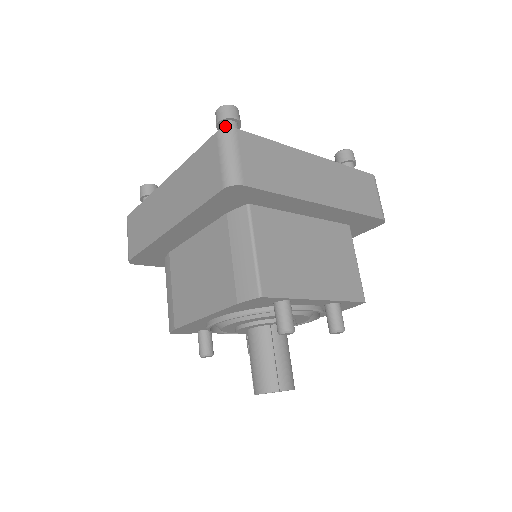
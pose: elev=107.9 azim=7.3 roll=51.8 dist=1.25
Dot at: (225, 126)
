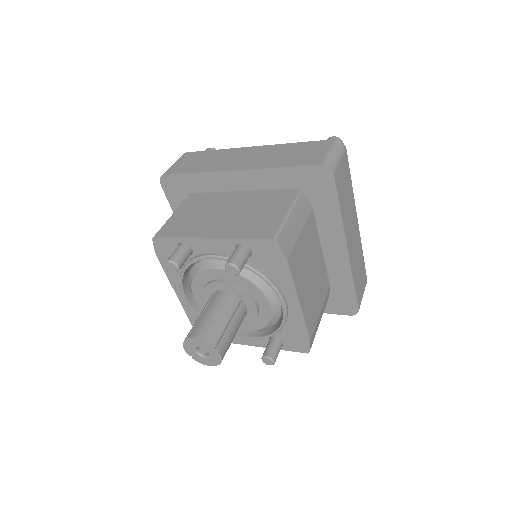
Dot at: occluded
